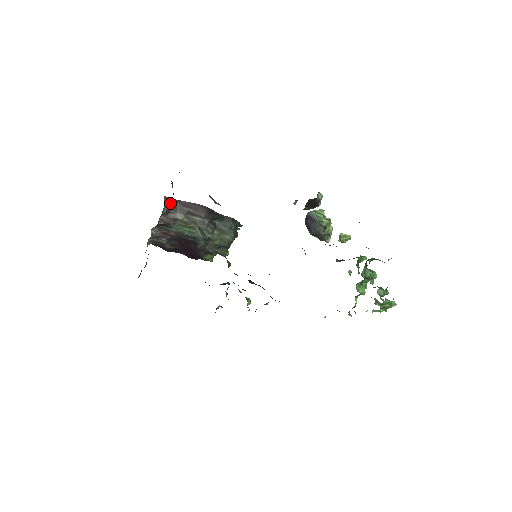
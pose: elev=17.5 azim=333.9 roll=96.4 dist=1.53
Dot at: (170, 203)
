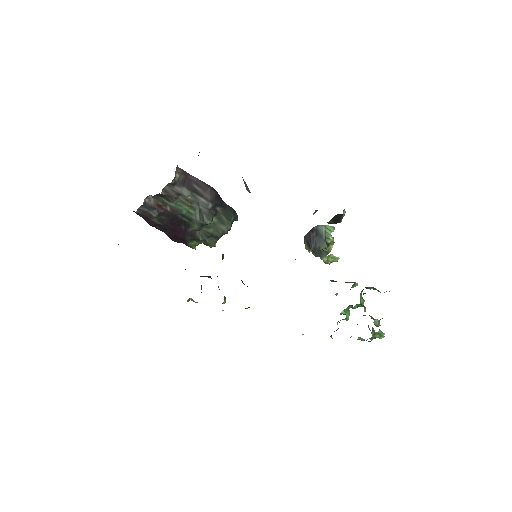
Dot at: (180, 175)
